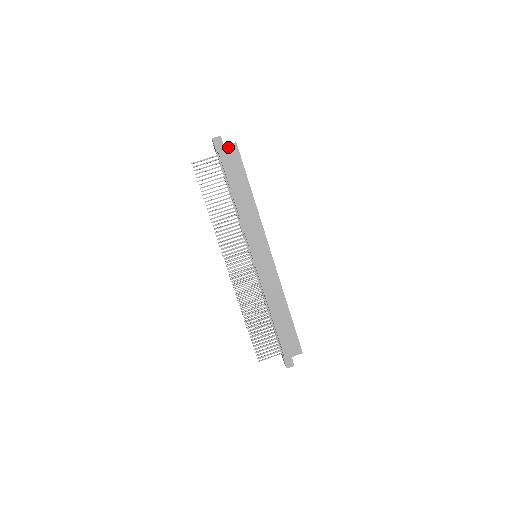
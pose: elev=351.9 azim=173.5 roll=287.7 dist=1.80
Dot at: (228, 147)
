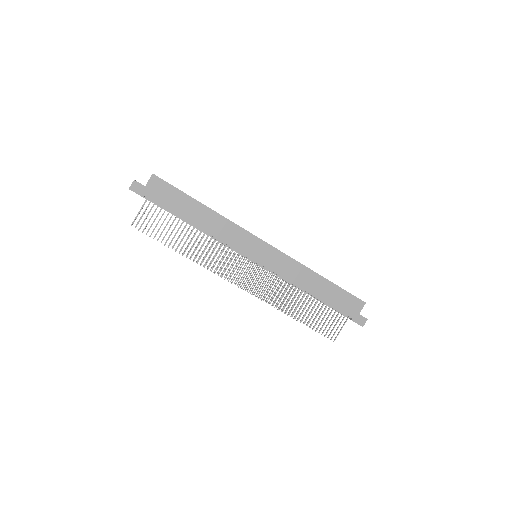
Dot at: (149, 184)
